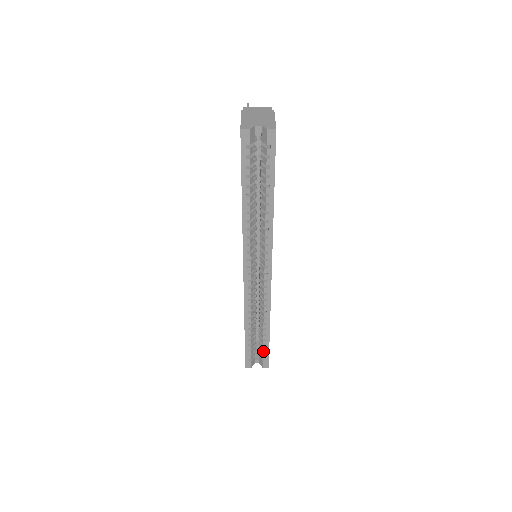
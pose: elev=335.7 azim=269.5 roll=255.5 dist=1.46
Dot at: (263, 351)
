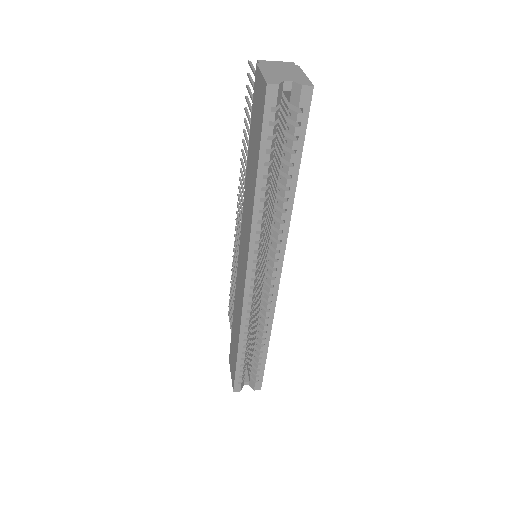
Dot at: (257, 371)
